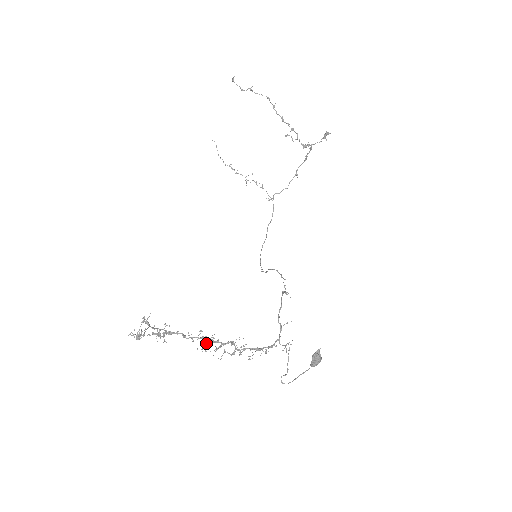
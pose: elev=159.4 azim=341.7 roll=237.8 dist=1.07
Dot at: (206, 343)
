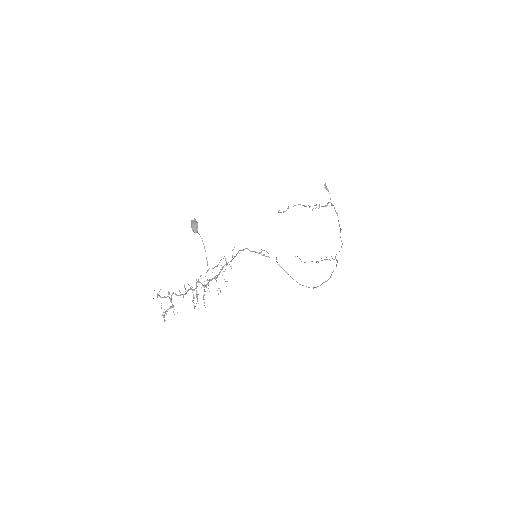
Dot at: (193, 296)
